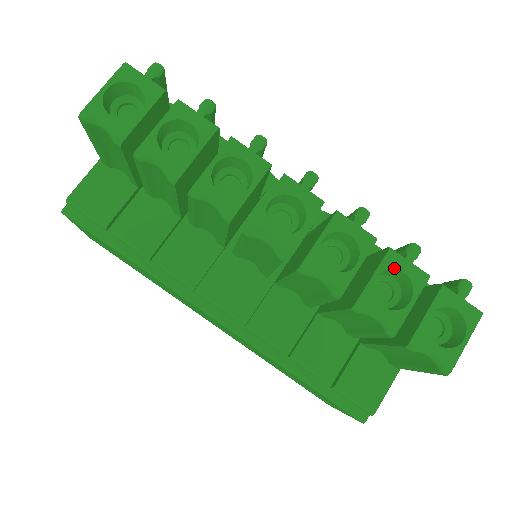
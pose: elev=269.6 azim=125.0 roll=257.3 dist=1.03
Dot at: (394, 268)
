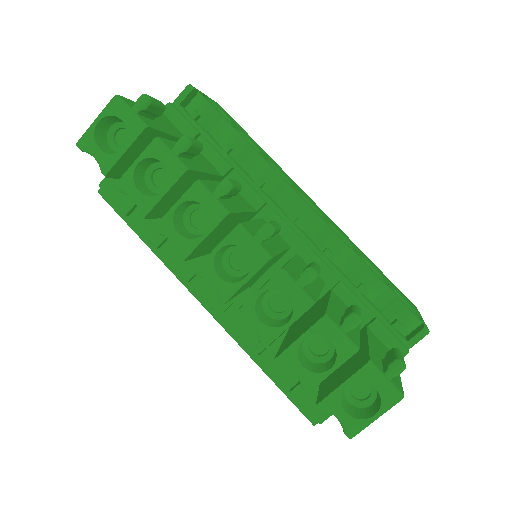
Dot at: (323, 335)
